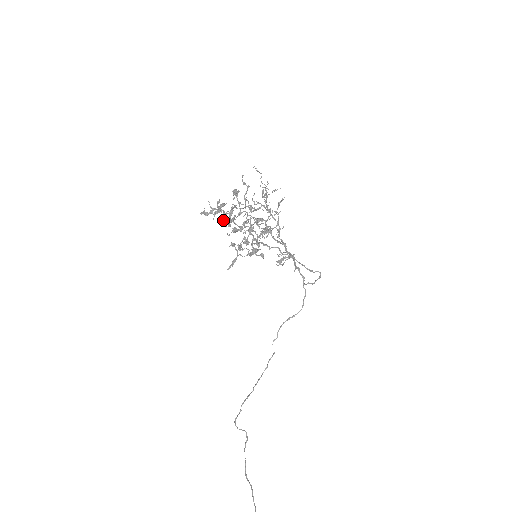
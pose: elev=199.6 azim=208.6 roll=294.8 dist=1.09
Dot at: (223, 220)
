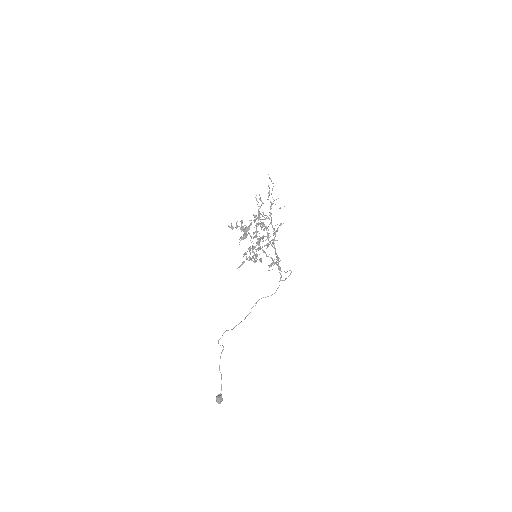
Dot at: (241, 228)
